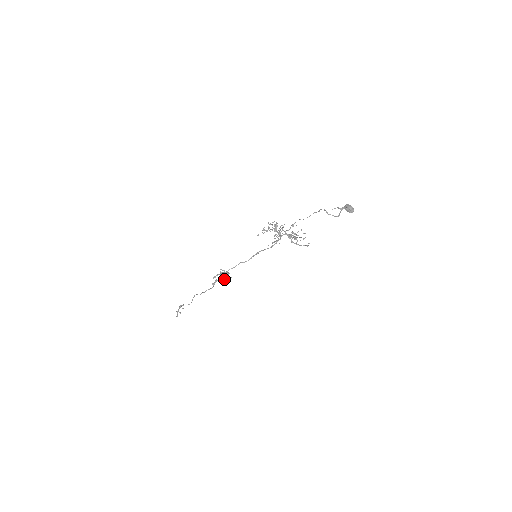
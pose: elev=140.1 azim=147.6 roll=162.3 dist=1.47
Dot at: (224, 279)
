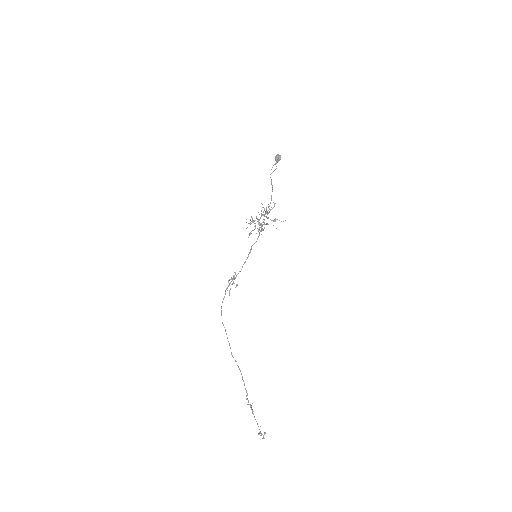
Dot at: (231, 281)
